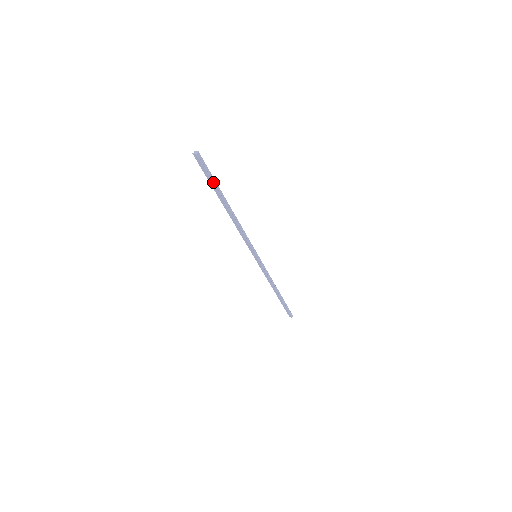
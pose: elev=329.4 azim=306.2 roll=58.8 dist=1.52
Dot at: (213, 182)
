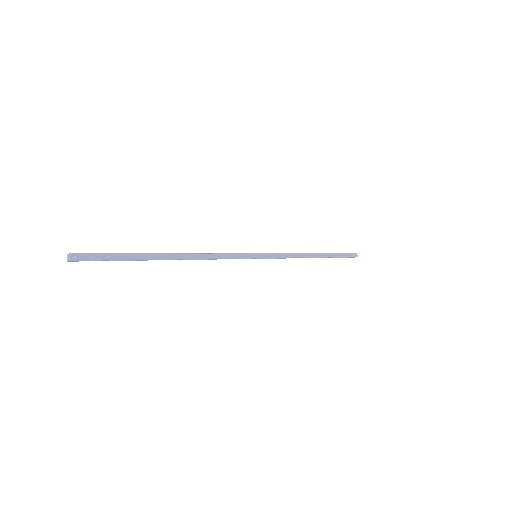
Dot at: (121, 260)
